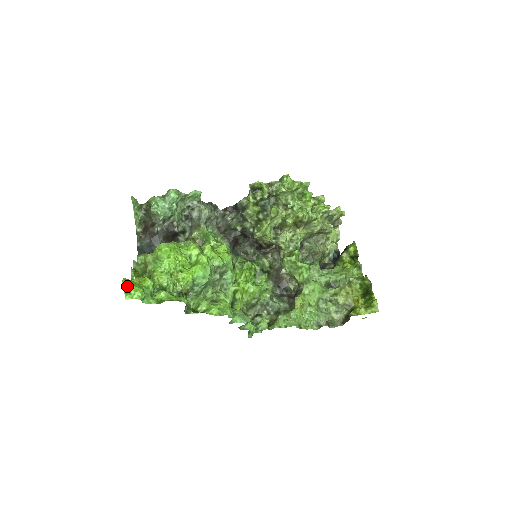
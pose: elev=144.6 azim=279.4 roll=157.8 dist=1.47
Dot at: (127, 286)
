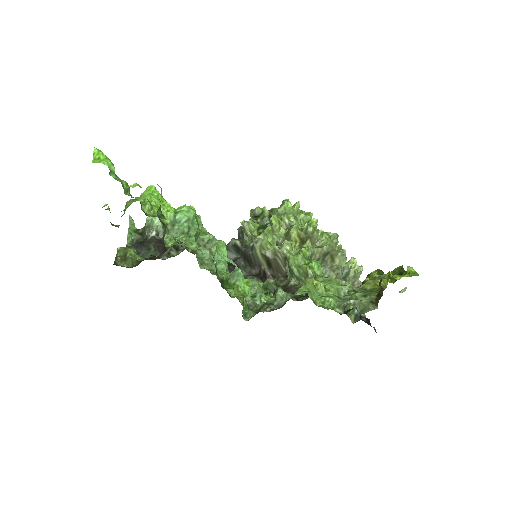
Dot at: (98, 152)
